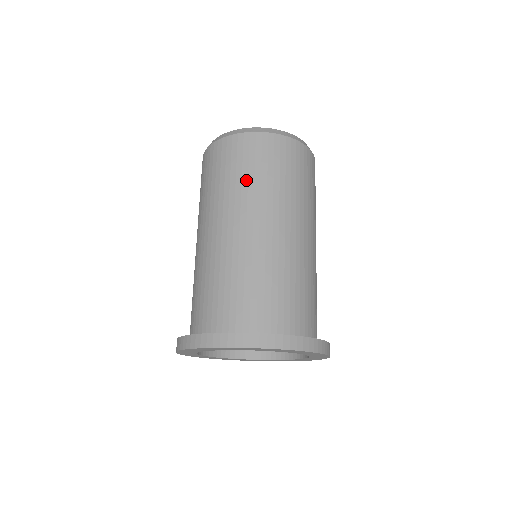
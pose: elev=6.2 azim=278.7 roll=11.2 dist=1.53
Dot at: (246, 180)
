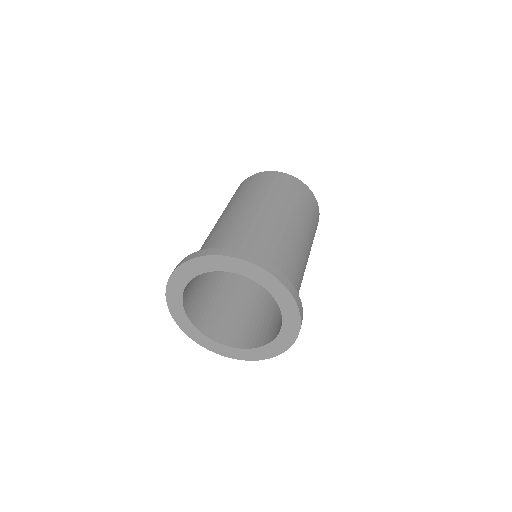
Dot at: (253, 190)
